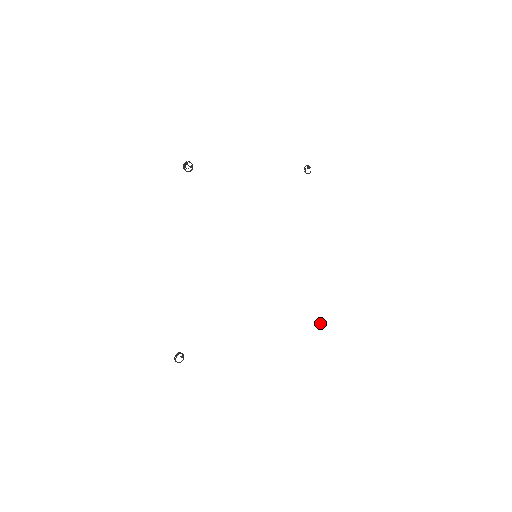
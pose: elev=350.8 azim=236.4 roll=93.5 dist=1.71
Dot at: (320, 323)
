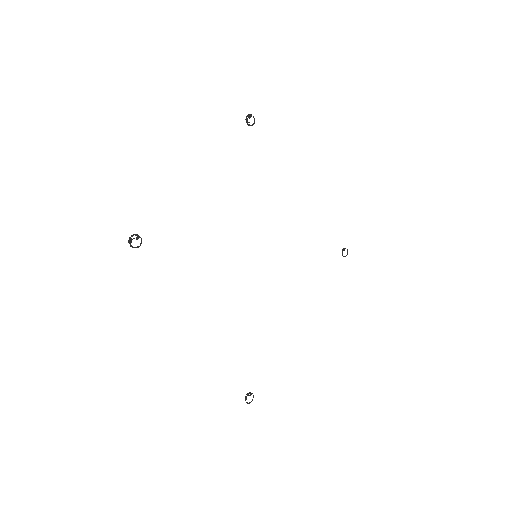
Dot at: (342, 254)
